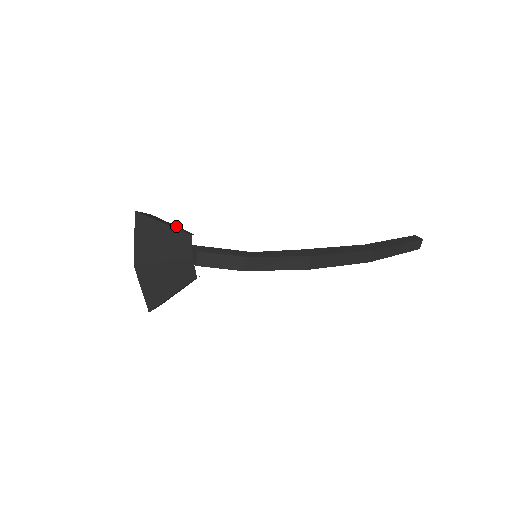
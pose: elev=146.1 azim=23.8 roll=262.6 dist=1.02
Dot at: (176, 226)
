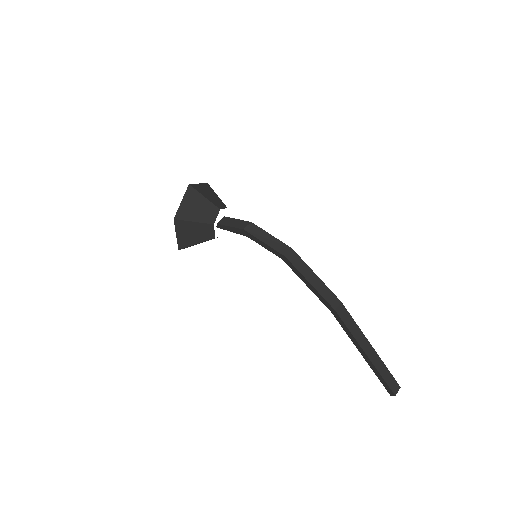
Dot at: occluded
